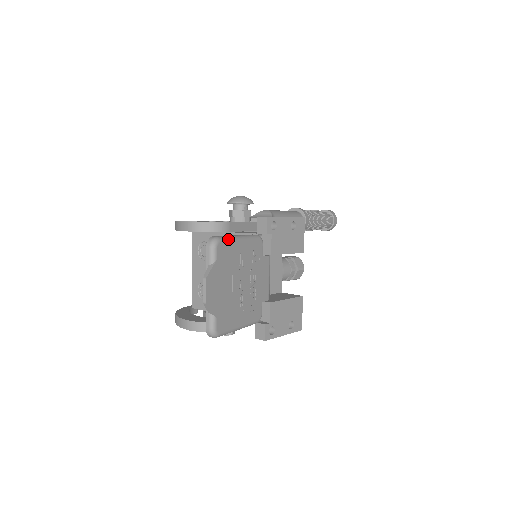
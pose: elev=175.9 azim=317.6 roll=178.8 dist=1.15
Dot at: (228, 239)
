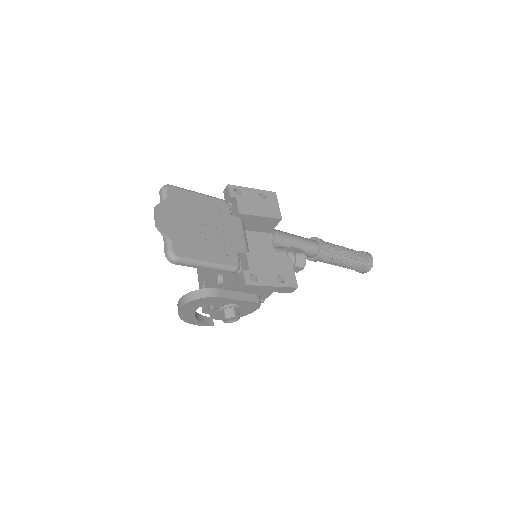
Dot at: (181, 188)
